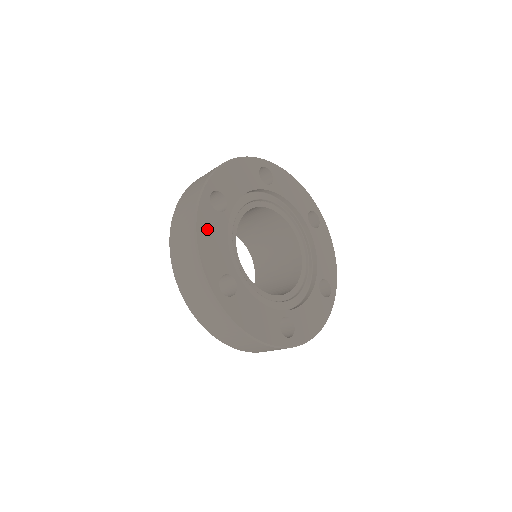
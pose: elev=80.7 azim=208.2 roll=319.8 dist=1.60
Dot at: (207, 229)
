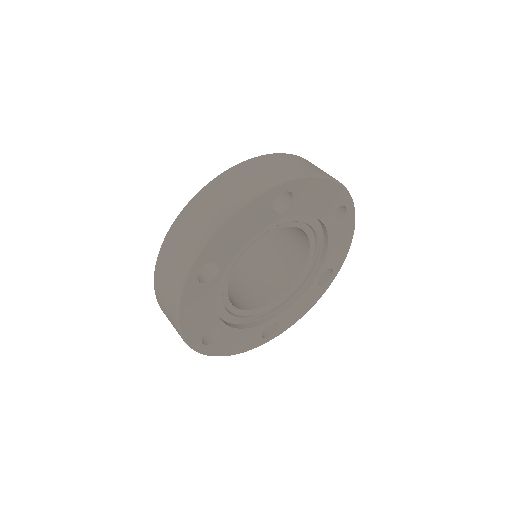
Dot at: (192, 306)
